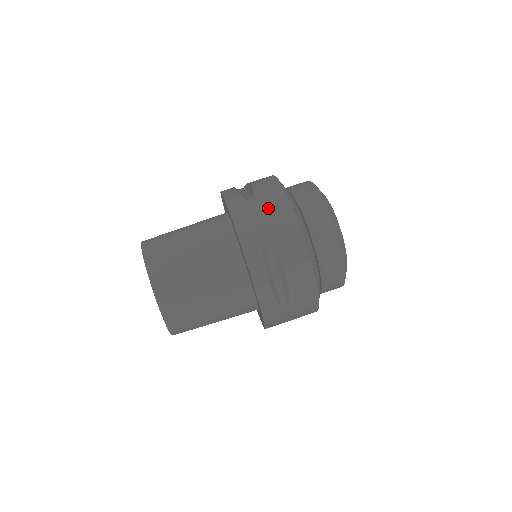
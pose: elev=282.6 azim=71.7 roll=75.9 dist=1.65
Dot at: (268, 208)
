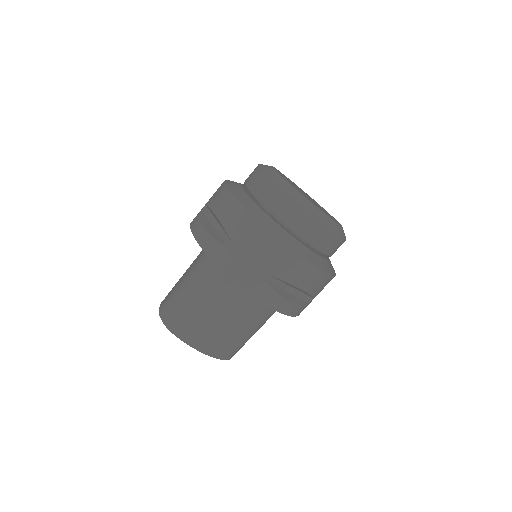
Dot at: (253, 248)
